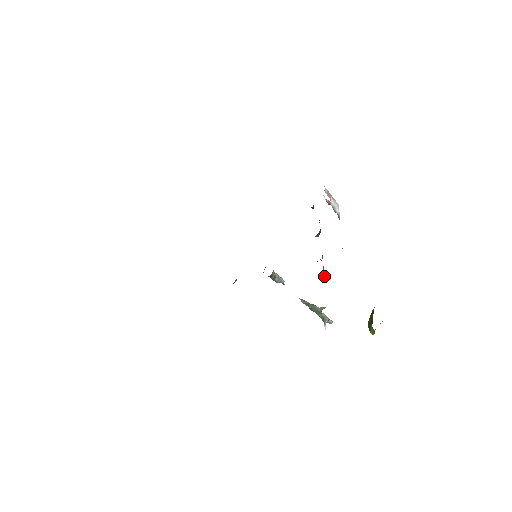
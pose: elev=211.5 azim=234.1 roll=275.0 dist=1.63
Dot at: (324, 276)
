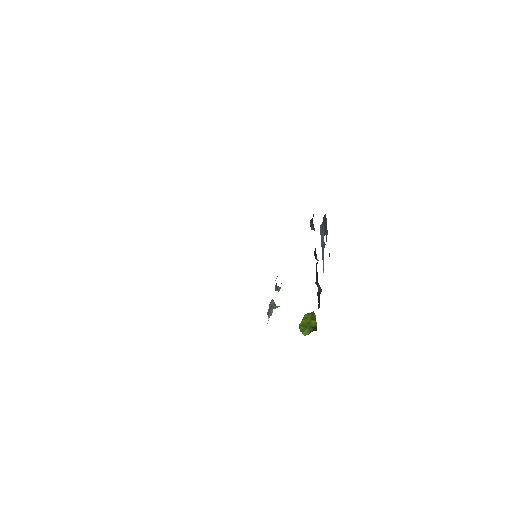
Dot at: occluded
